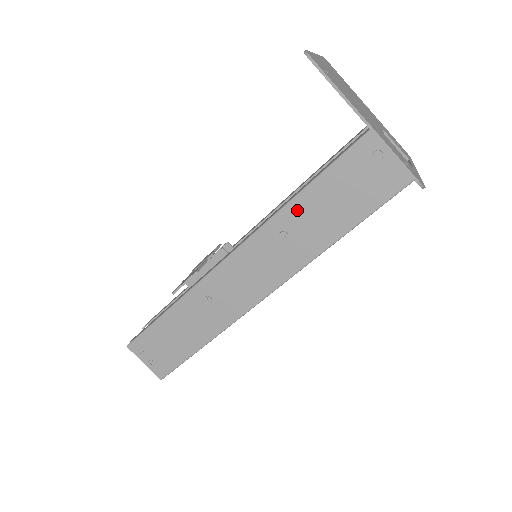
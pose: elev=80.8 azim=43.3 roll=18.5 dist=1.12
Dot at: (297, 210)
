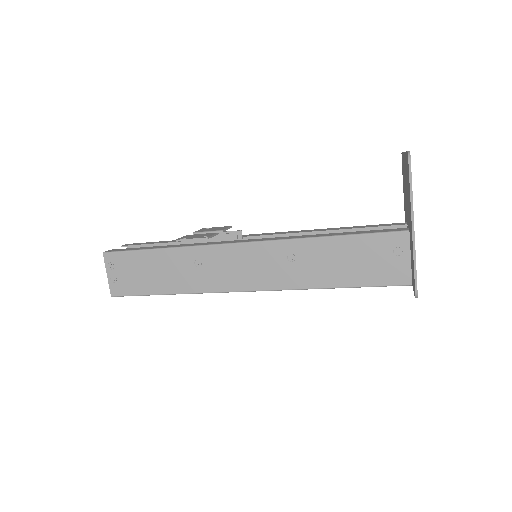
Dot at: (315, 247)
